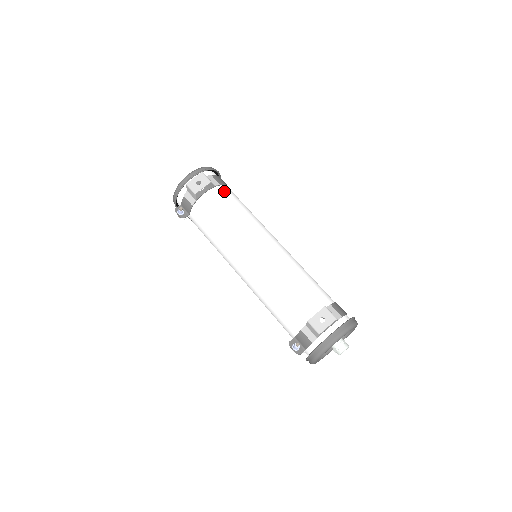
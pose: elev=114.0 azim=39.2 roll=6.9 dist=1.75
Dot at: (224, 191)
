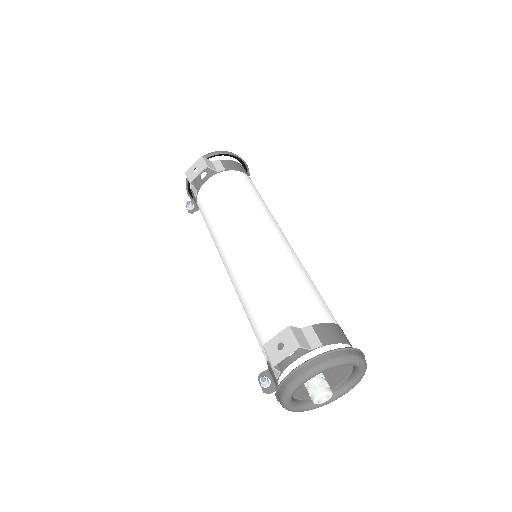
Dot at: (228, 177)
